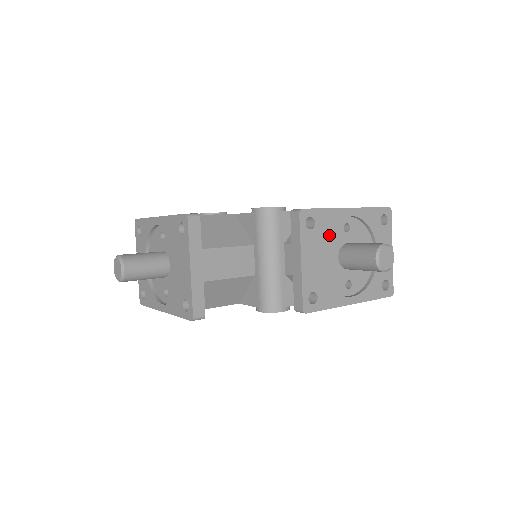
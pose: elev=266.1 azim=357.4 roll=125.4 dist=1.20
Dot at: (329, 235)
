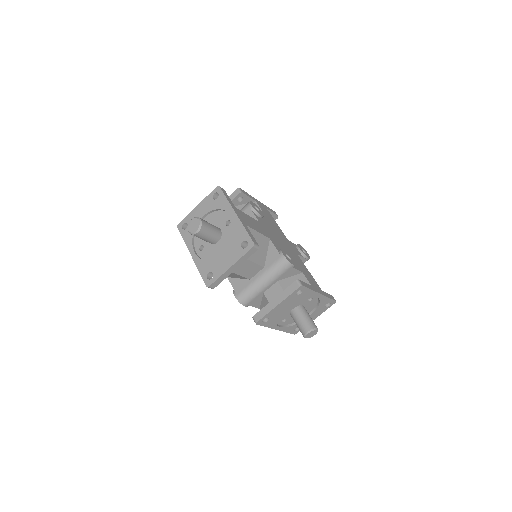
Dot at: (300, 299)
